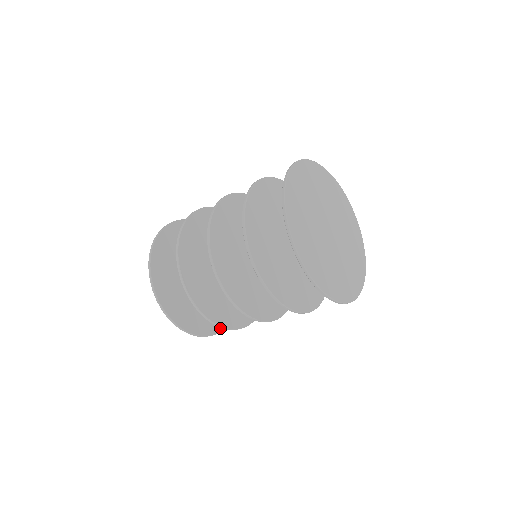
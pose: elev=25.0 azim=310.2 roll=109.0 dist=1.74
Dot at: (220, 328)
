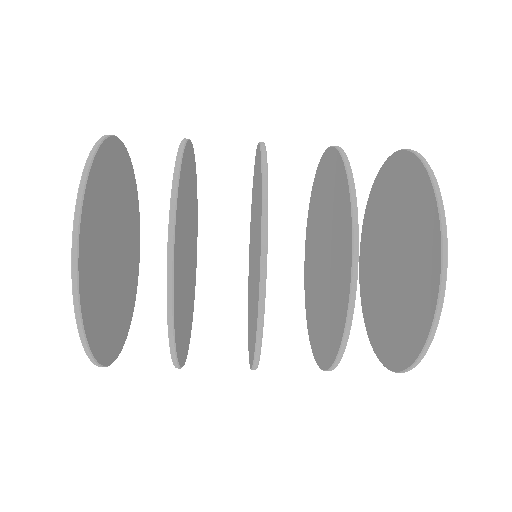
Dot at: (131, 314)
